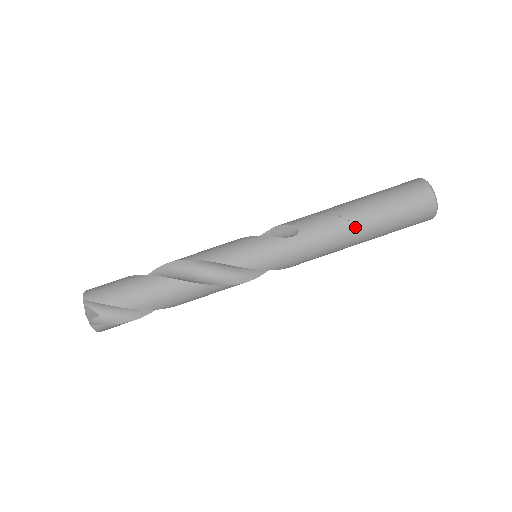
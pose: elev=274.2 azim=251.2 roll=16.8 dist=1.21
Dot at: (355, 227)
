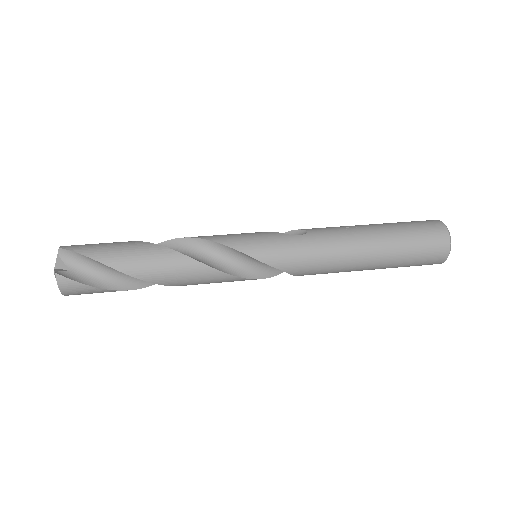
Dot at: (365, 240)
